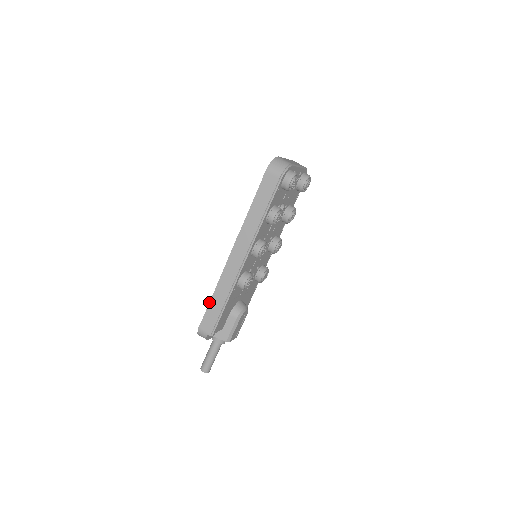
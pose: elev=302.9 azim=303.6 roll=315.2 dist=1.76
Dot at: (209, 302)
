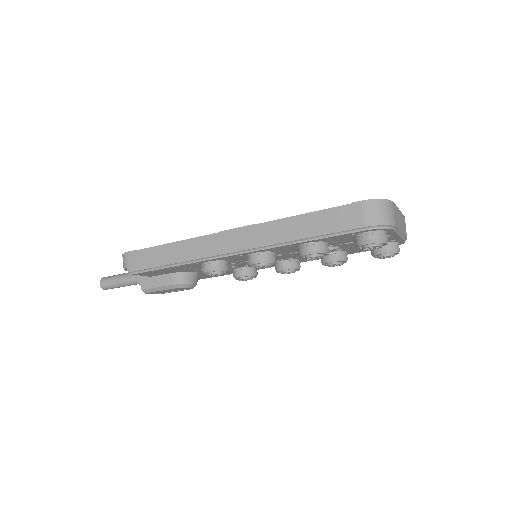
Dot at: occluded
